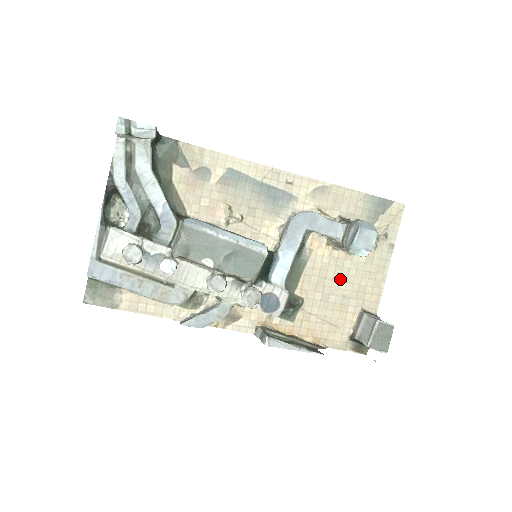
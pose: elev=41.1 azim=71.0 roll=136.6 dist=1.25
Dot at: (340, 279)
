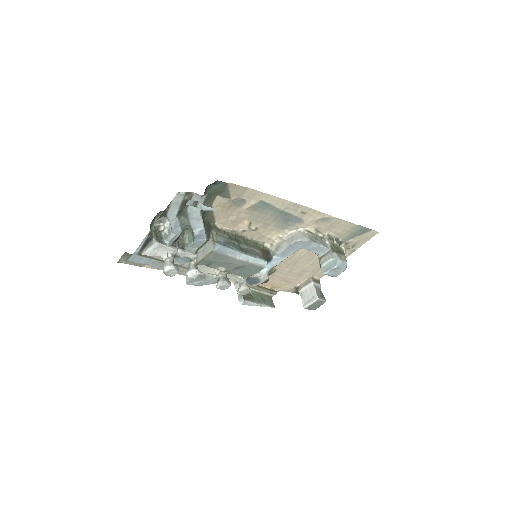
Dot at: (307, 263)
